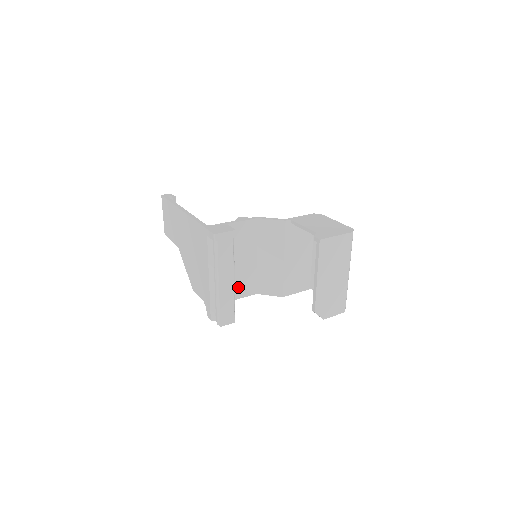
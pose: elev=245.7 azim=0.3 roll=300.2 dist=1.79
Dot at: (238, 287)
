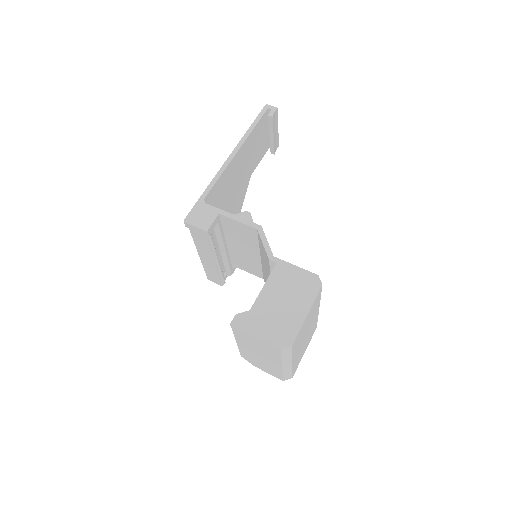
Dot at: (241, 263)
